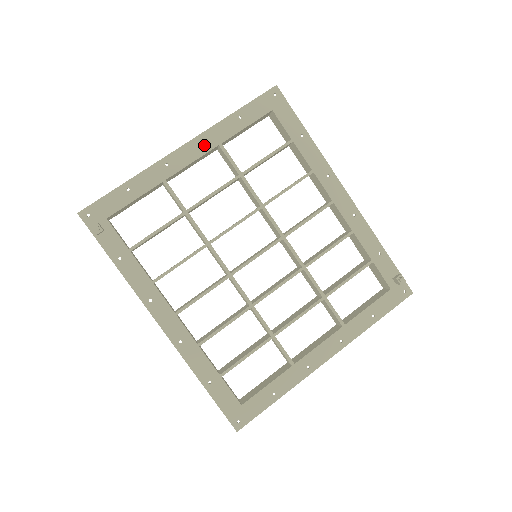
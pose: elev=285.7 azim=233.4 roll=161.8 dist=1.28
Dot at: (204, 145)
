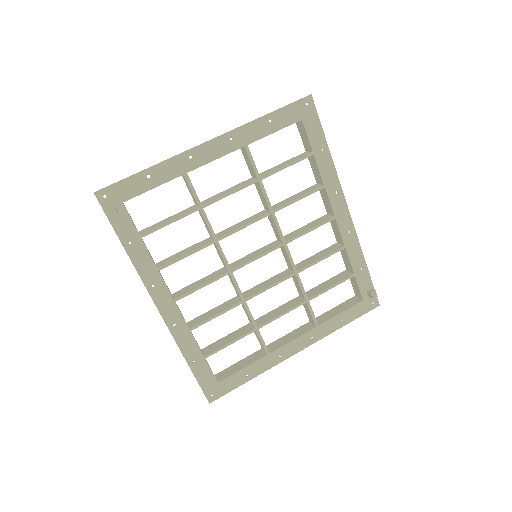
Dot at: (230, 143)
